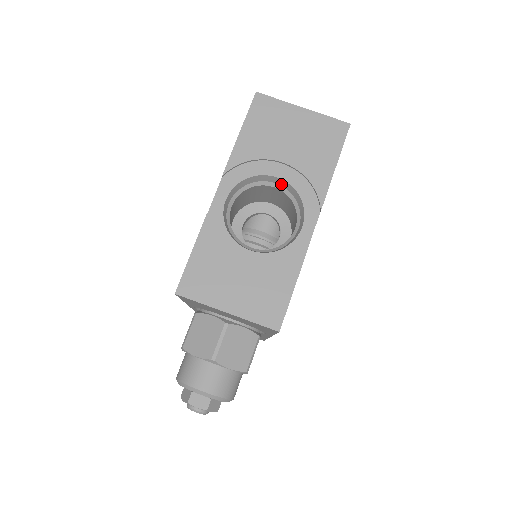
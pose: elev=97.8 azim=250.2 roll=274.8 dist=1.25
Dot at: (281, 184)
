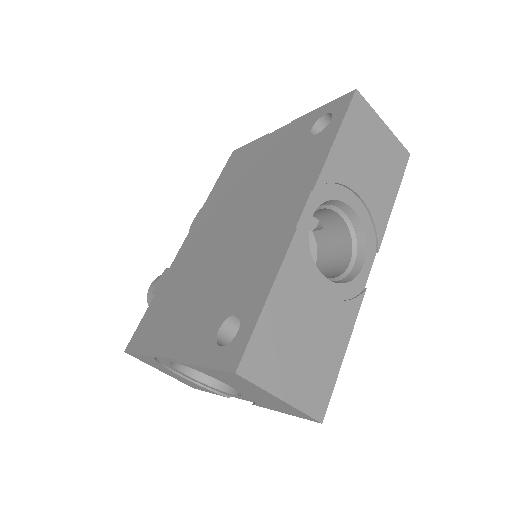
Dot at: occluded
